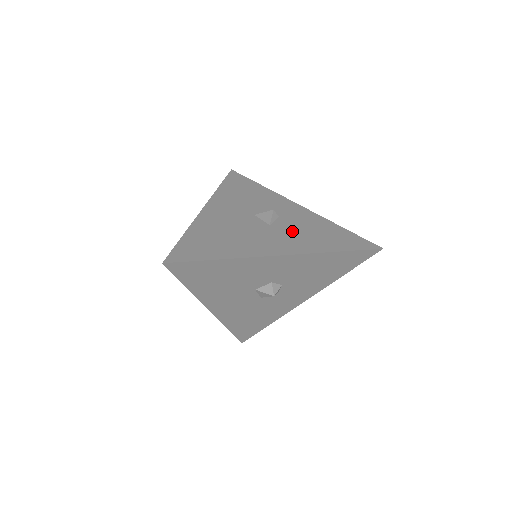
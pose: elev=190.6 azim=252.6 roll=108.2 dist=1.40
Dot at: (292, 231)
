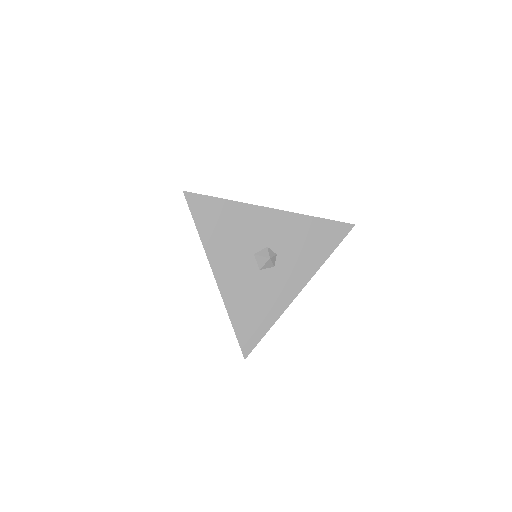
Dot at: occluded
